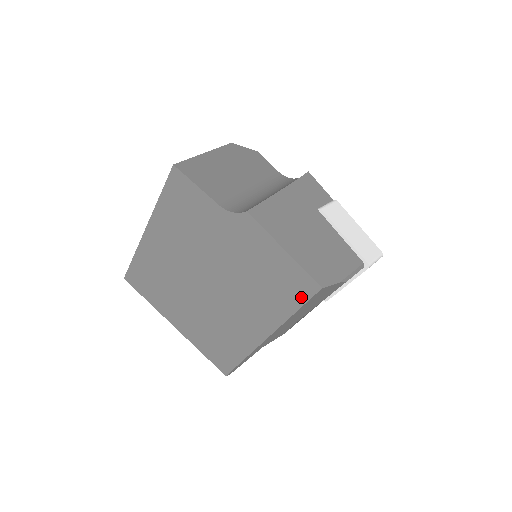
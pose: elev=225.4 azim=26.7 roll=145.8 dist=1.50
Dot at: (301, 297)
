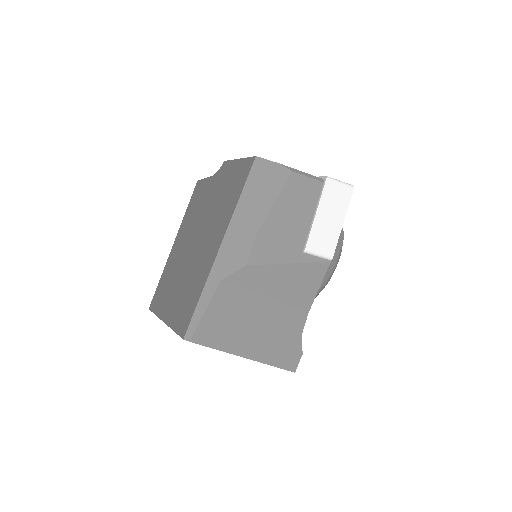
Dot at: (244, 180)
